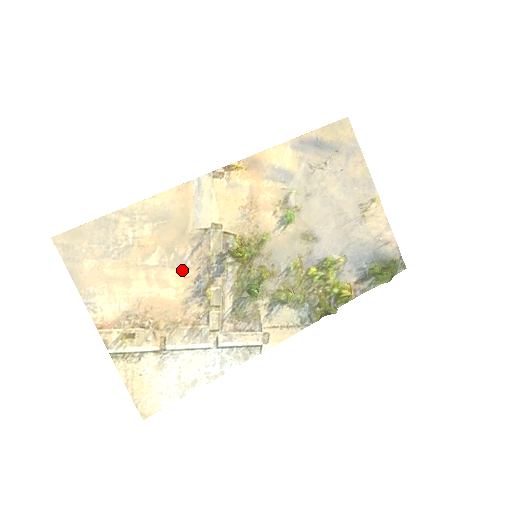
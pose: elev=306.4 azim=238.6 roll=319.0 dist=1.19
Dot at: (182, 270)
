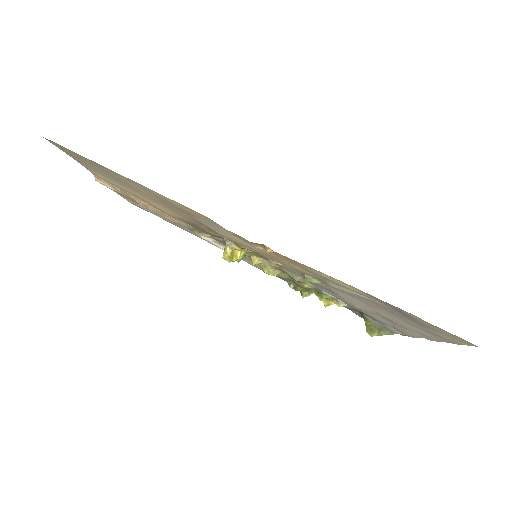
Dot at: (178, 214)
